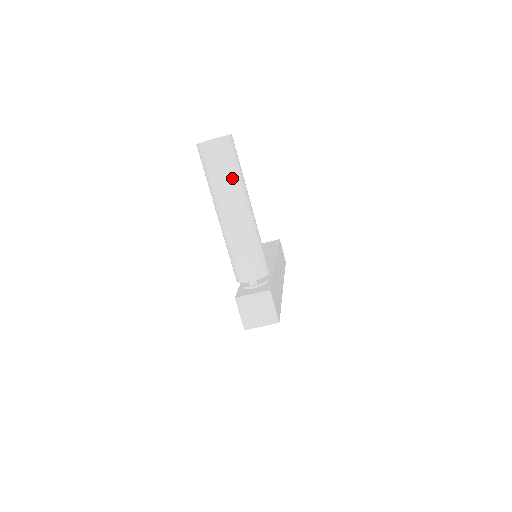
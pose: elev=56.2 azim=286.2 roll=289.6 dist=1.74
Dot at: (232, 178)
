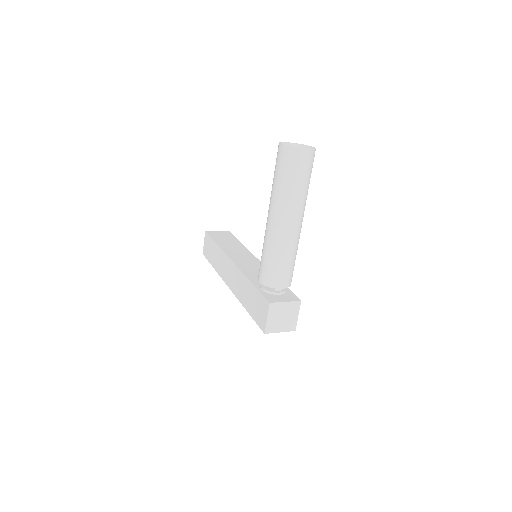
Dot at: (306, 190)
